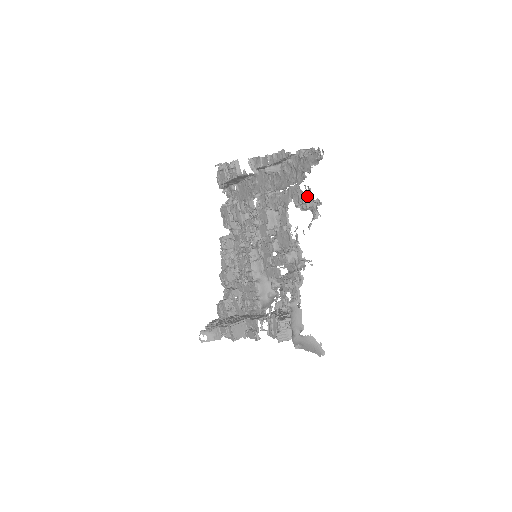
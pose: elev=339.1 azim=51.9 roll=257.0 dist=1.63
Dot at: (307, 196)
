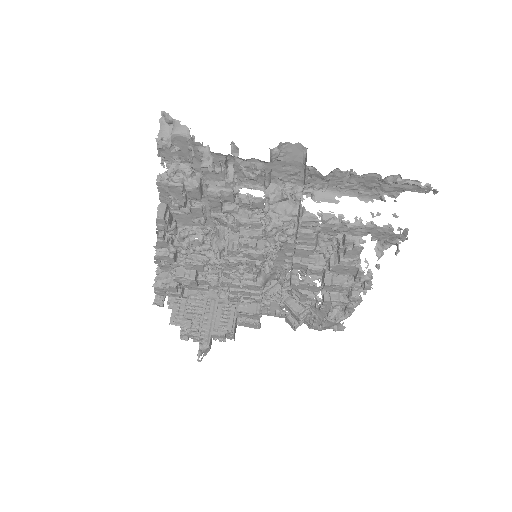
Dot at: (396, 236)
